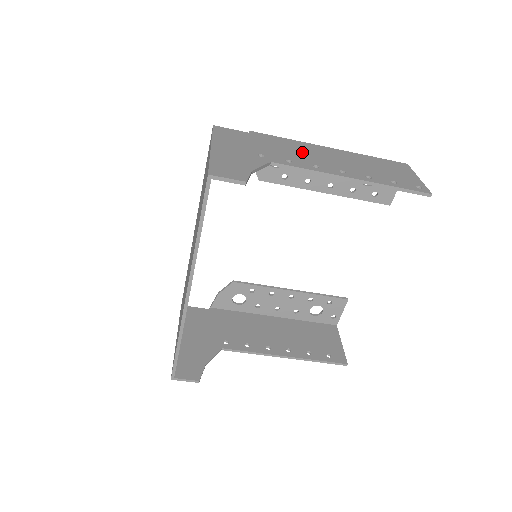
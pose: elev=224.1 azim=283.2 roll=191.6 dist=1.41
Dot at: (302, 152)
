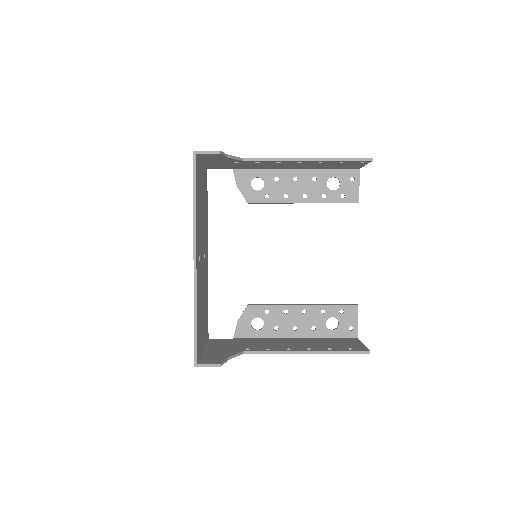
Dot at: occluded
